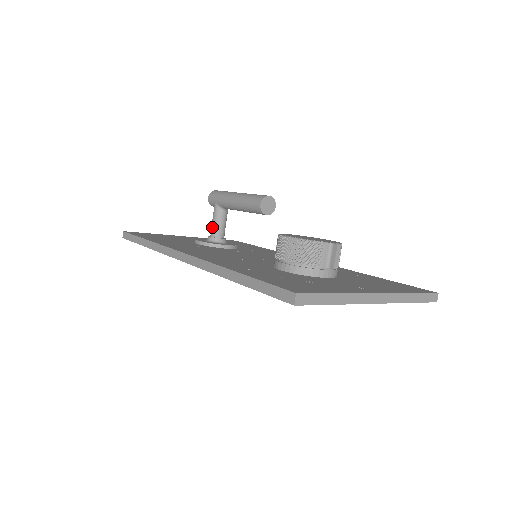
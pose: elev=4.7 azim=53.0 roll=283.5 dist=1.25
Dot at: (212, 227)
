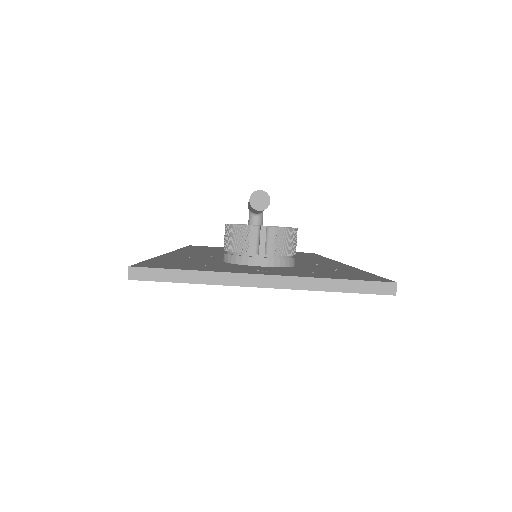
Dot at: occluded
